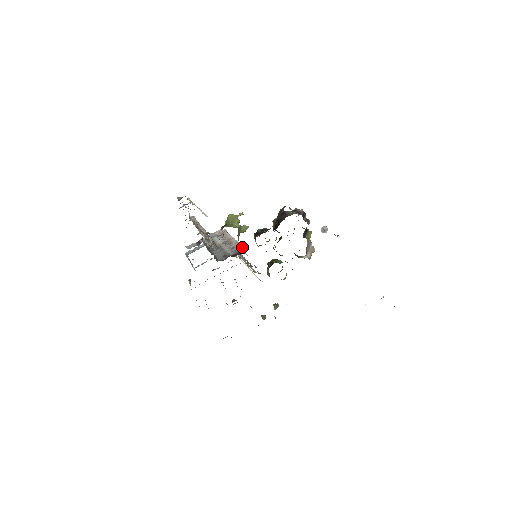
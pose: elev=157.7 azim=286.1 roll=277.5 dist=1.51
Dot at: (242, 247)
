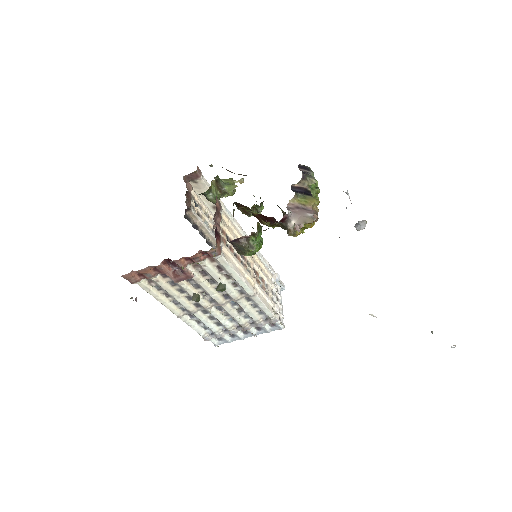
Dot at: (224, 213)
